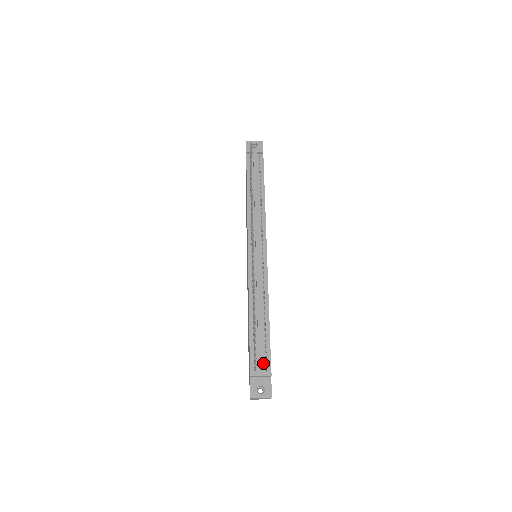
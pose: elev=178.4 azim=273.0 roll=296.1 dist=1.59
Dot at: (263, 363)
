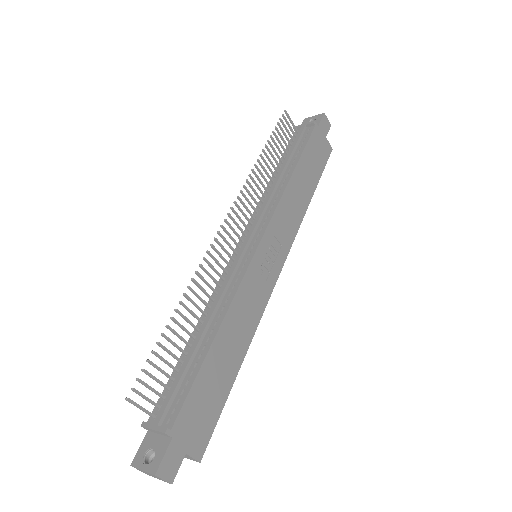
Dot at: (170, 410)
